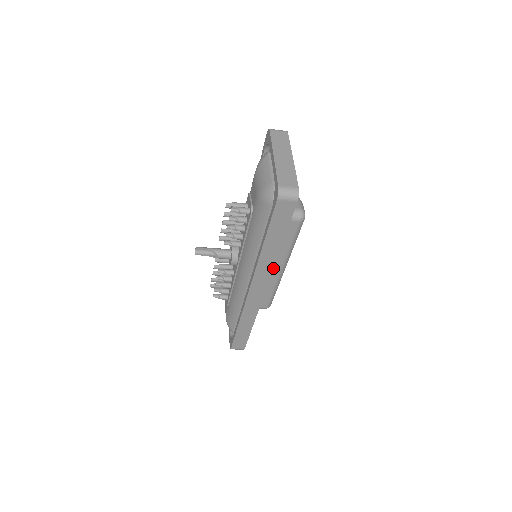
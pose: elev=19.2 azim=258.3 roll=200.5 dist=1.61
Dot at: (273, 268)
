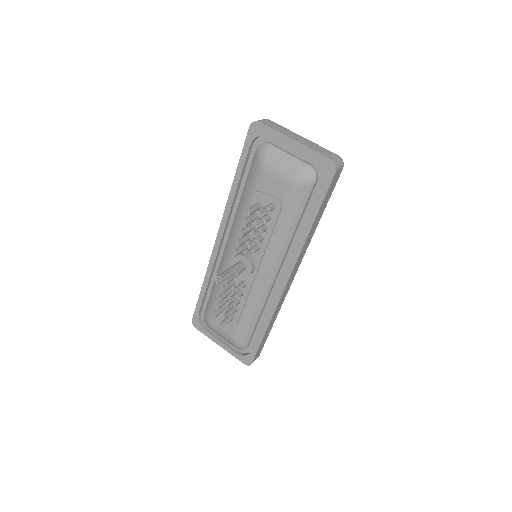
Dot at: occluded
